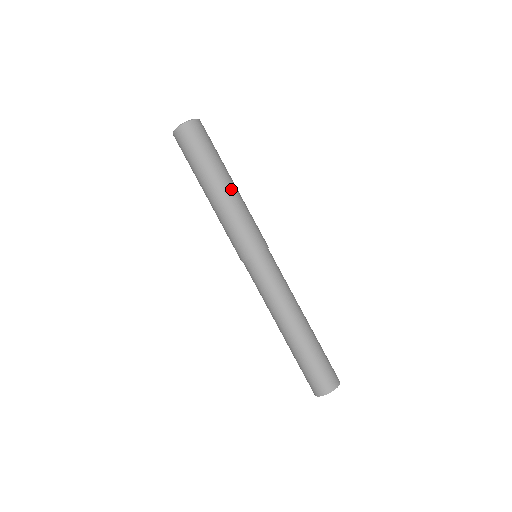
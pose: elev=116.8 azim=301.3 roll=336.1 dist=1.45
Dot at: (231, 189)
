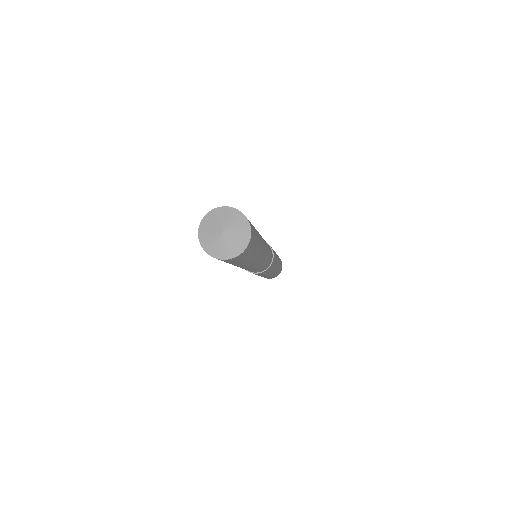
Dot at: occluded
